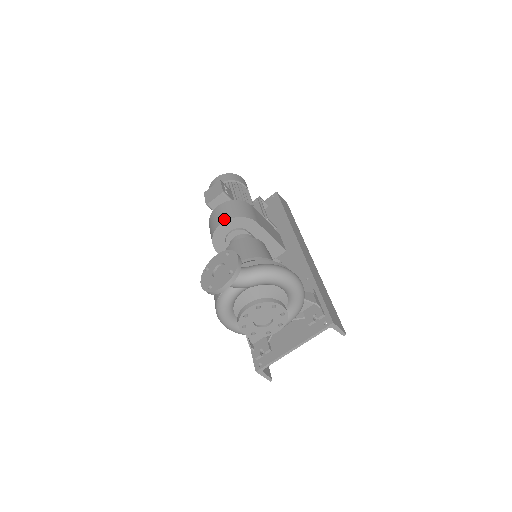
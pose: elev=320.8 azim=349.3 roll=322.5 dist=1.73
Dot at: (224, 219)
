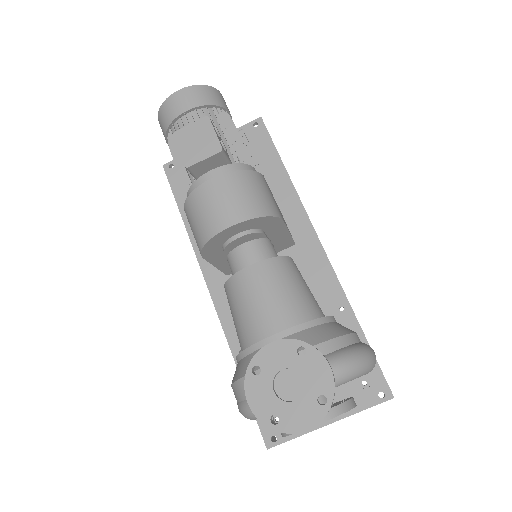
Dot at: (236, 218)
